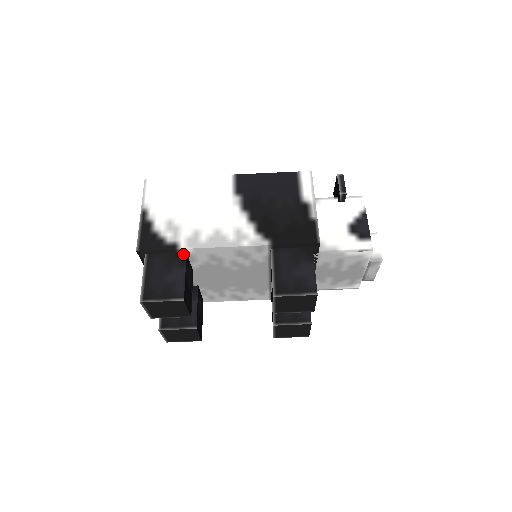
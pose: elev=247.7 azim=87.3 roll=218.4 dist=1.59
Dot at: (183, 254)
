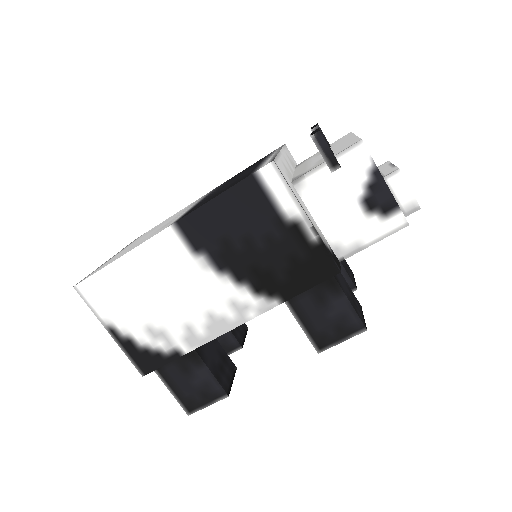
Dot at: (191, 351)
